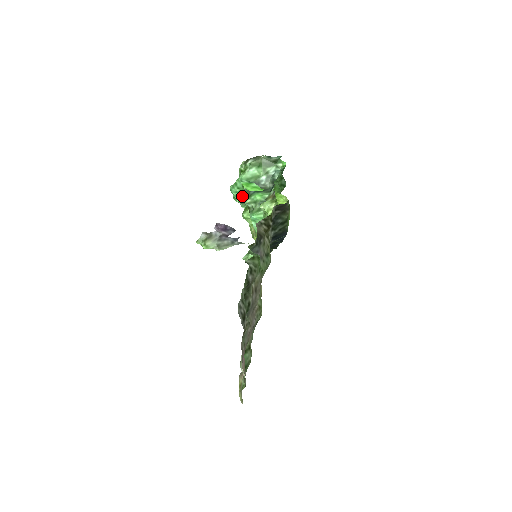
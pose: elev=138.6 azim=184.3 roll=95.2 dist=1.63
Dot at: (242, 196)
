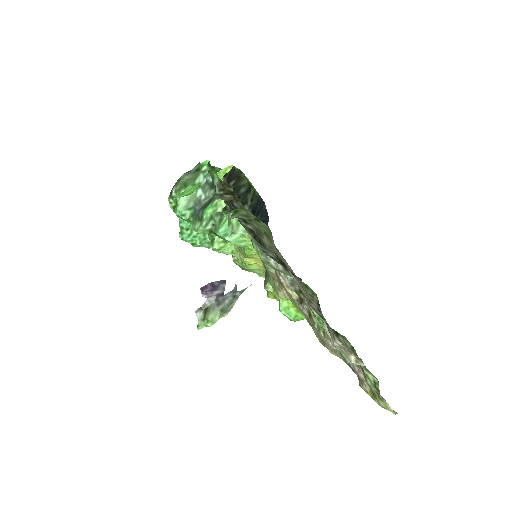
Dot at: (195, 227)
